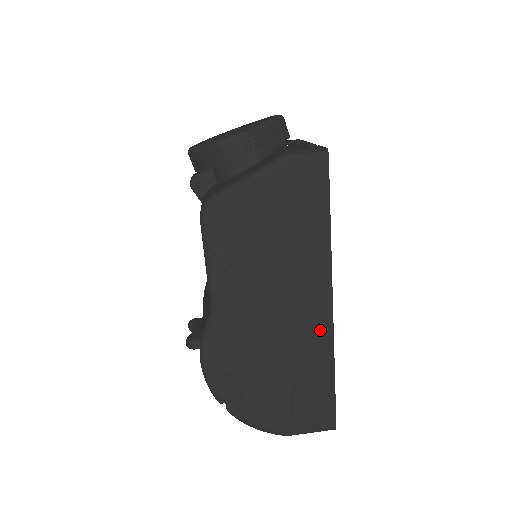
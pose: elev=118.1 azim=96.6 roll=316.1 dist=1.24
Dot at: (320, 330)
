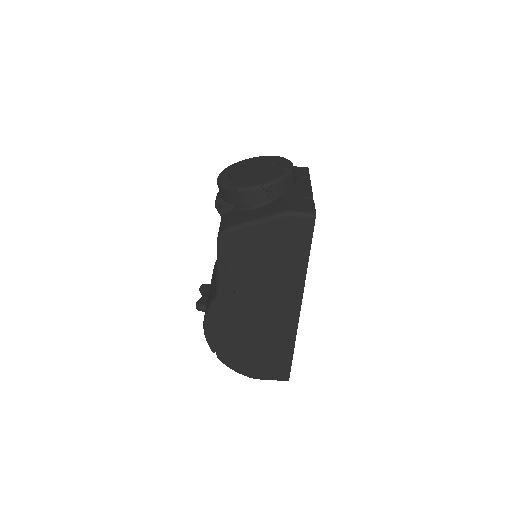
Dot at: (289, 323)
